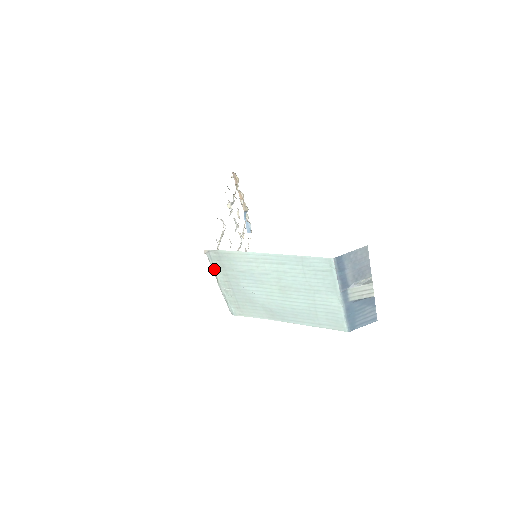
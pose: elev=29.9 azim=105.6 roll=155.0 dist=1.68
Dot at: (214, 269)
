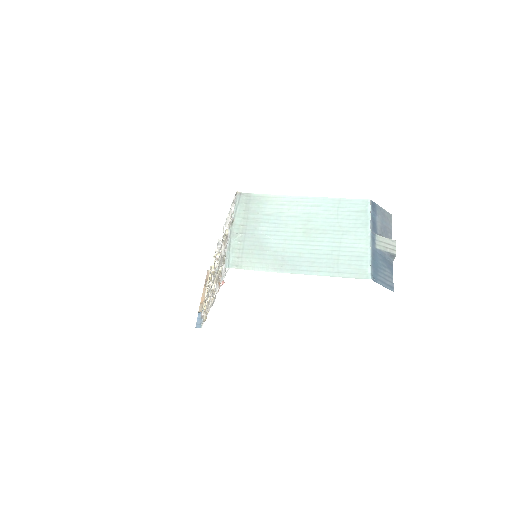
Dot at: (236, 211)
